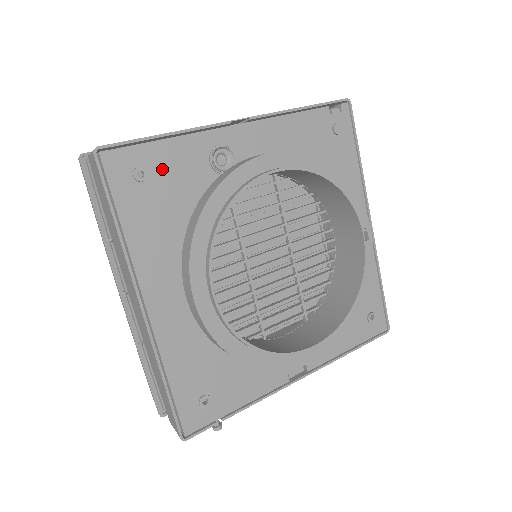
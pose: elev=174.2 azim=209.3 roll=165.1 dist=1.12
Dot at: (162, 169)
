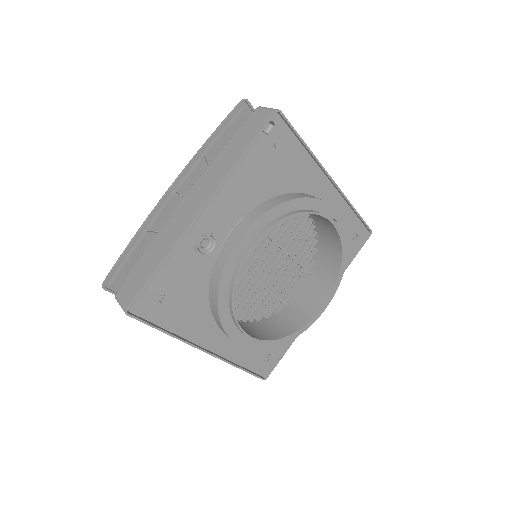
Dot at: (171, 285)
